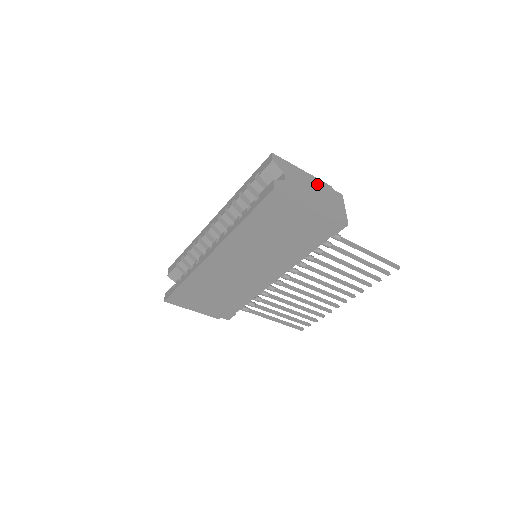
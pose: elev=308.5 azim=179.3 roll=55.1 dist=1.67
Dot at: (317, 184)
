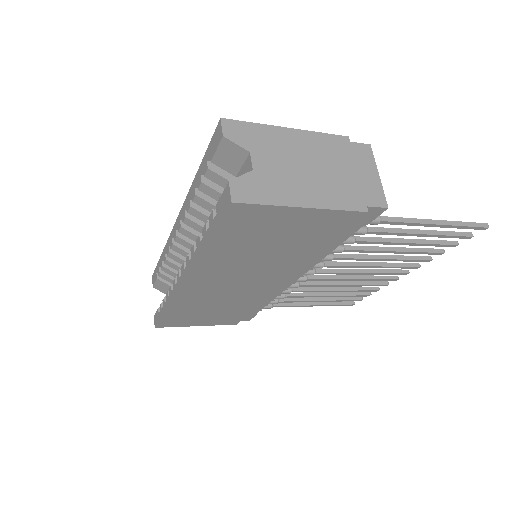
Dot at: (319, 146)
